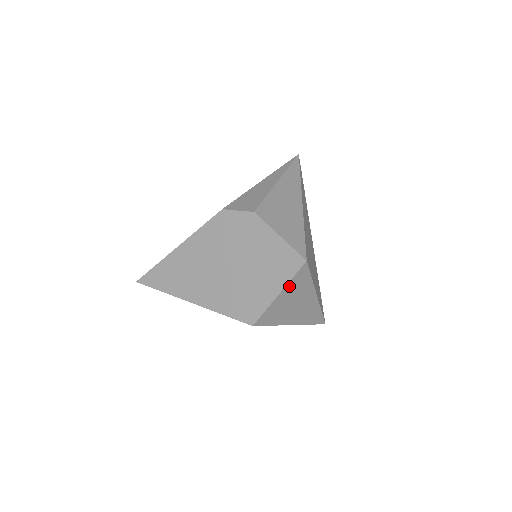
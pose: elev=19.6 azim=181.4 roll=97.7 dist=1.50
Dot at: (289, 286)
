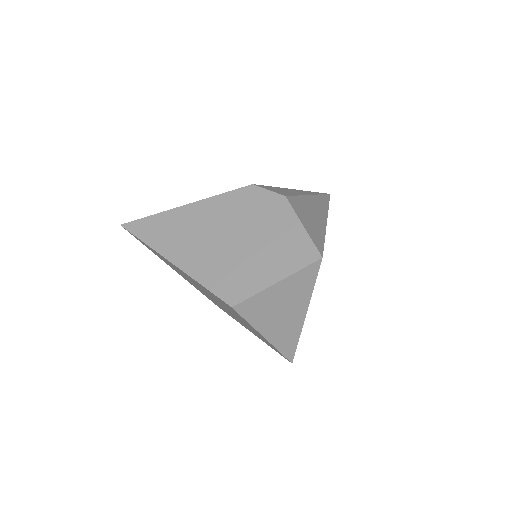
Dot at: (291, 279)
